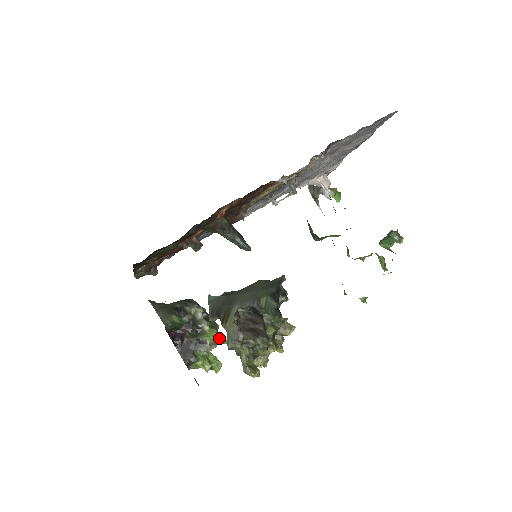
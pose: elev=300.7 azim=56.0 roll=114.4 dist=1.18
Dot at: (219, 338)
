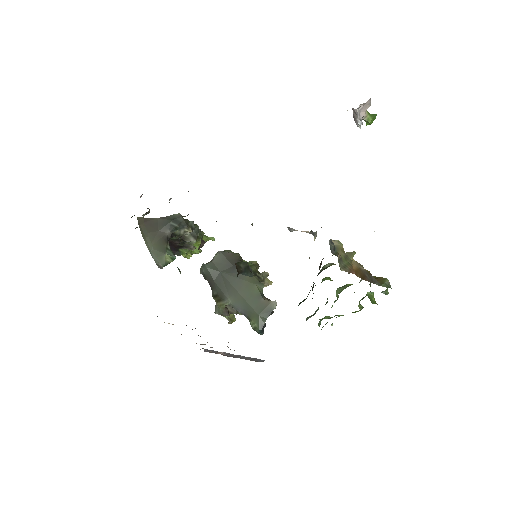
Dot at: (203, 239)
